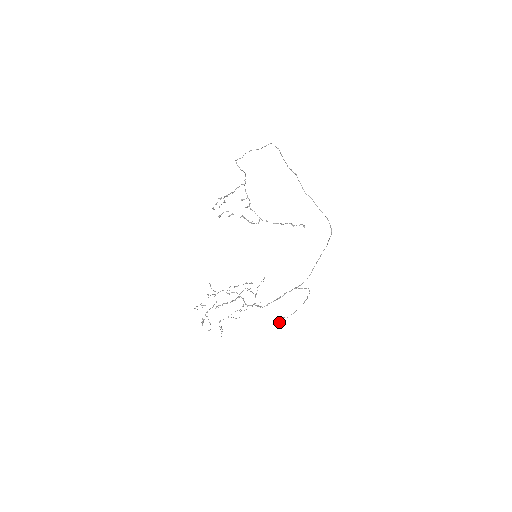
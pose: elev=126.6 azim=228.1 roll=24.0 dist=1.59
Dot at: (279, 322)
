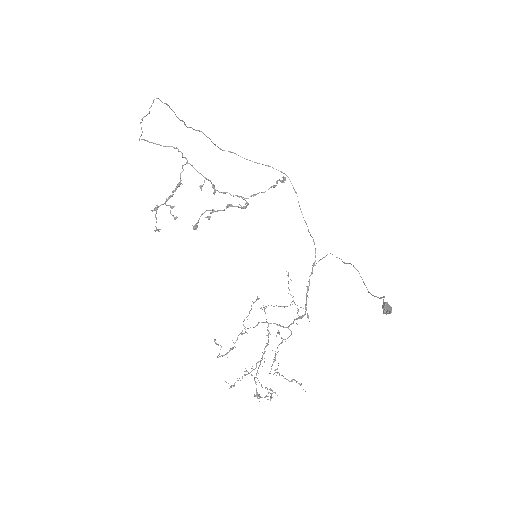
Dot at: (390, 309)
